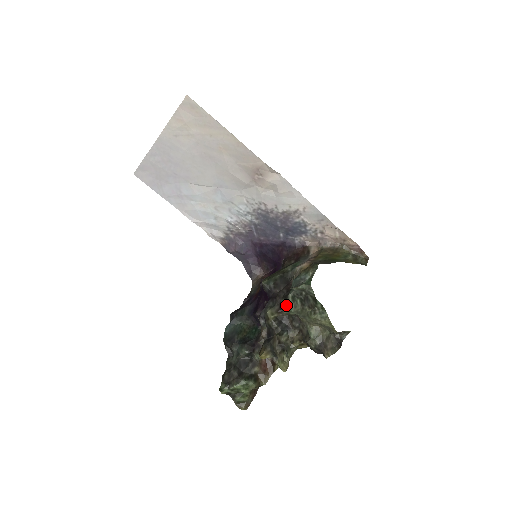
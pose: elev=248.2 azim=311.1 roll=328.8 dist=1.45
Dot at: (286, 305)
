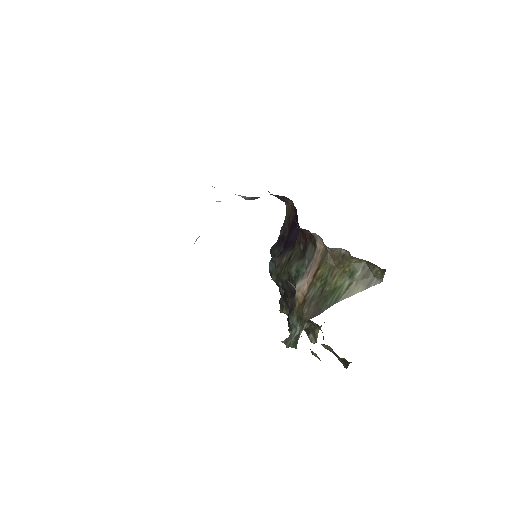
Dot at: occluded
